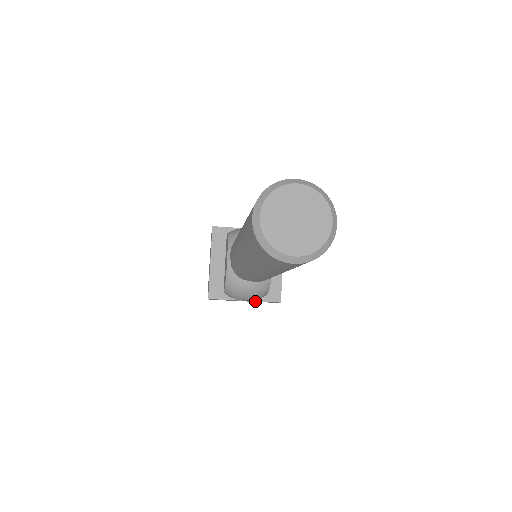
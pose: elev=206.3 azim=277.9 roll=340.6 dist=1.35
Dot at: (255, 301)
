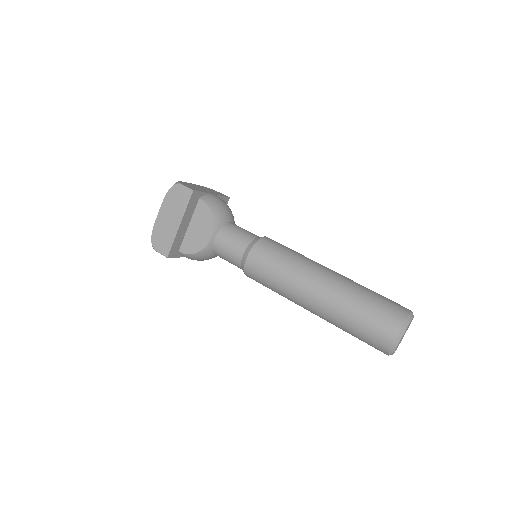
Dot at: occluded
